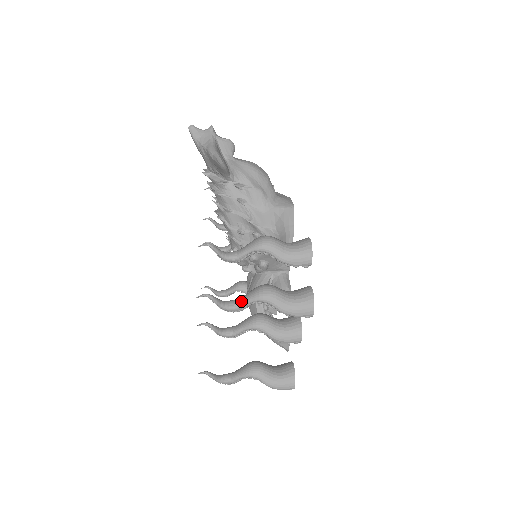
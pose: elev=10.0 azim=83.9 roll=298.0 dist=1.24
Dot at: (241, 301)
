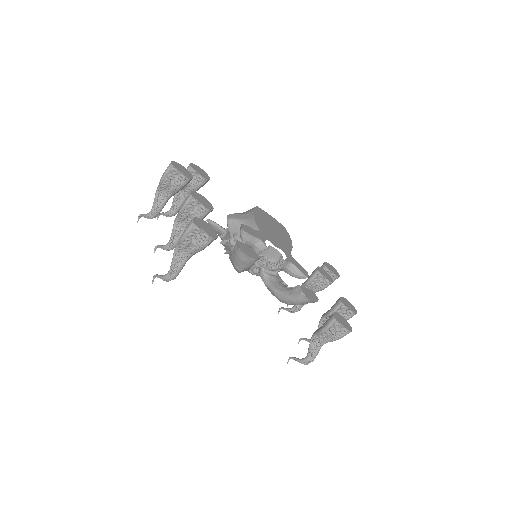
Dot at: (154, 205)
